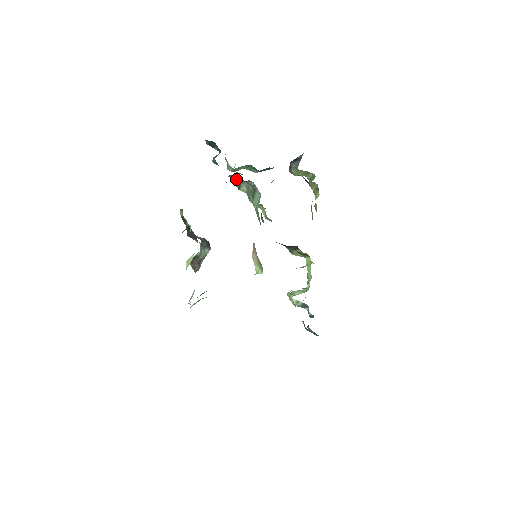
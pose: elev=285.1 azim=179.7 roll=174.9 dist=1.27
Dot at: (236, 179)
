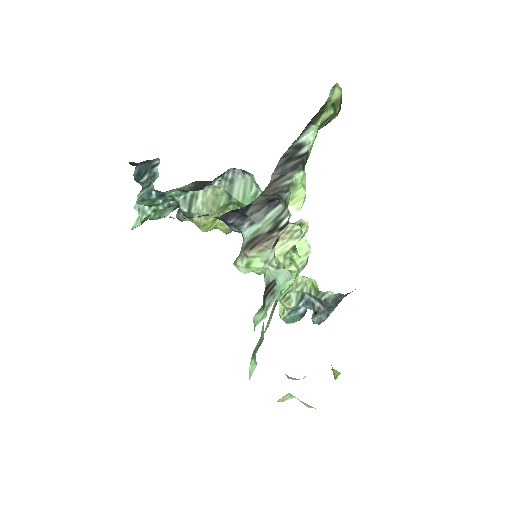
Dot at: (185, 199)
